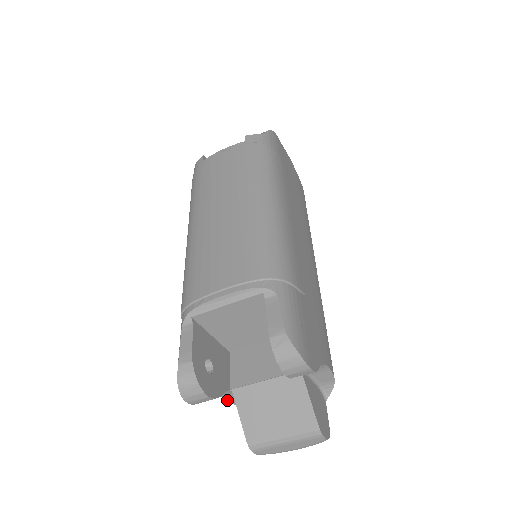
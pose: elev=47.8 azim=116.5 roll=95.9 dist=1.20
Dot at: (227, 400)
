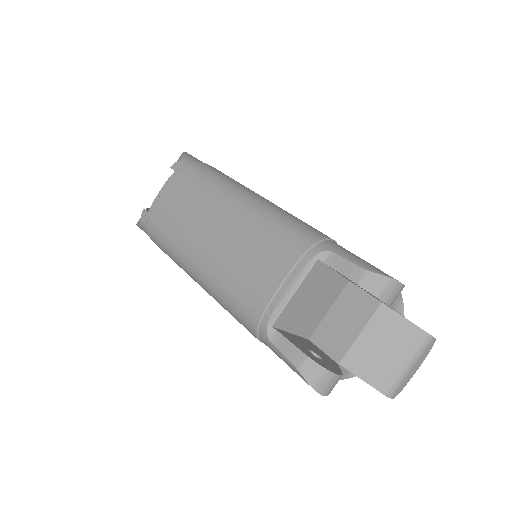
Dot at: occluded
